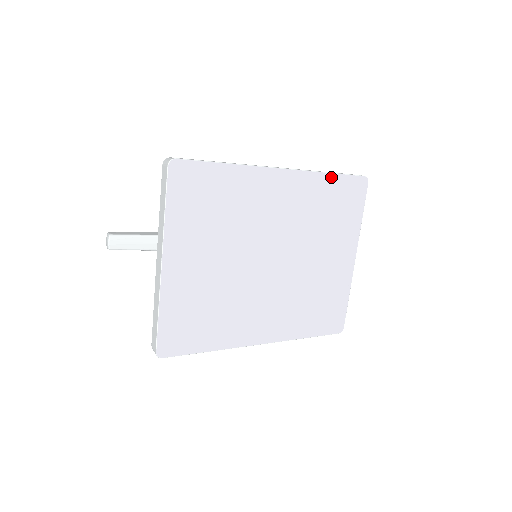
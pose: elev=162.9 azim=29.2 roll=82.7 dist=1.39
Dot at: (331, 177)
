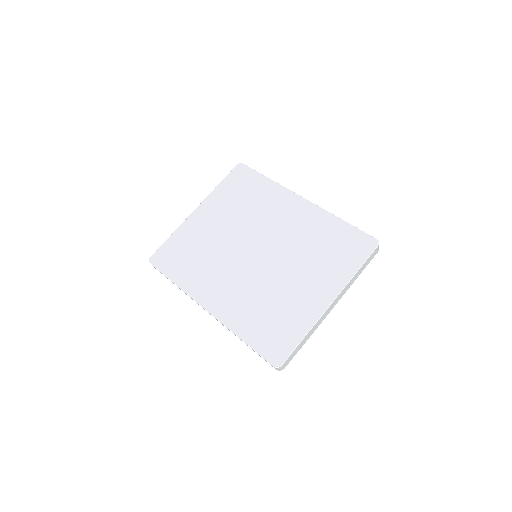
Dot at: (341, 223)
